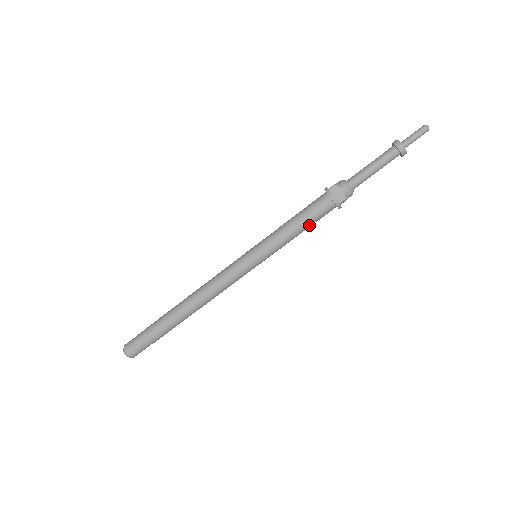
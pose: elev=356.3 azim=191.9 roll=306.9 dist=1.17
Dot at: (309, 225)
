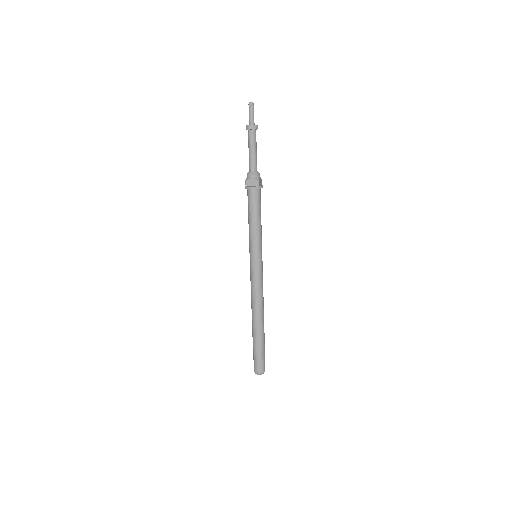
Dot at: (259, 212)
